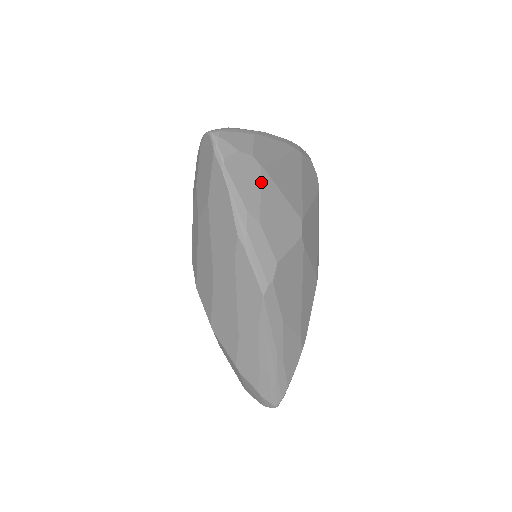
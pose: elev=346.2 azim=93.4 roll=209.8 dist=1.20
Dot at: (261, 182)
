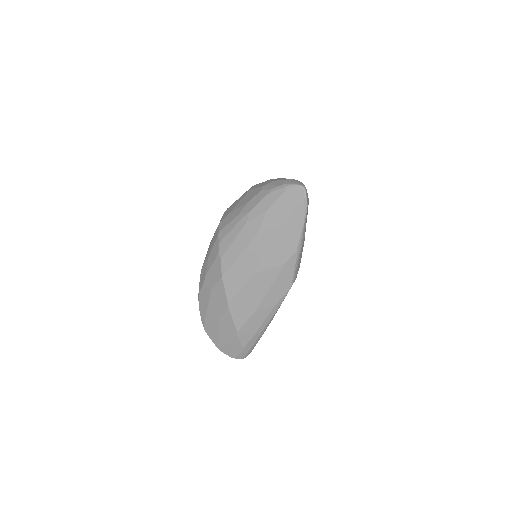
Dot at: occluded
